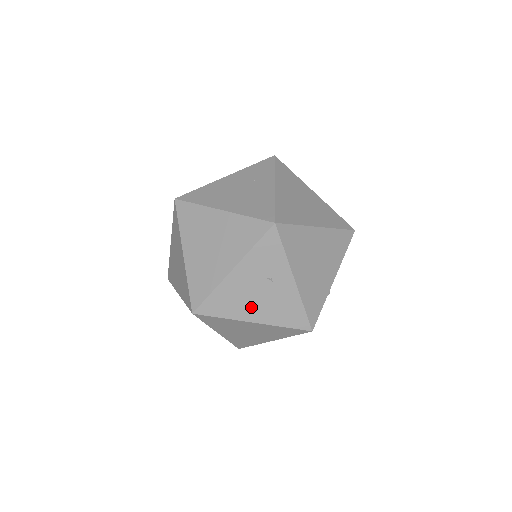
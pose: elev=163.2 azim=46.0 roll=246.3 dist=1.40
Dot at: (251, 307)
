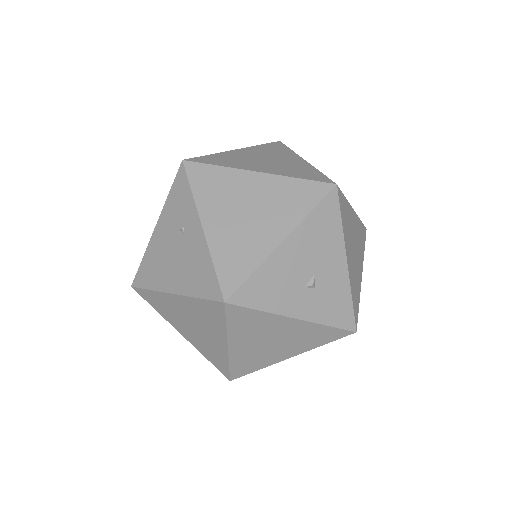
Dot at: (170, 272)
